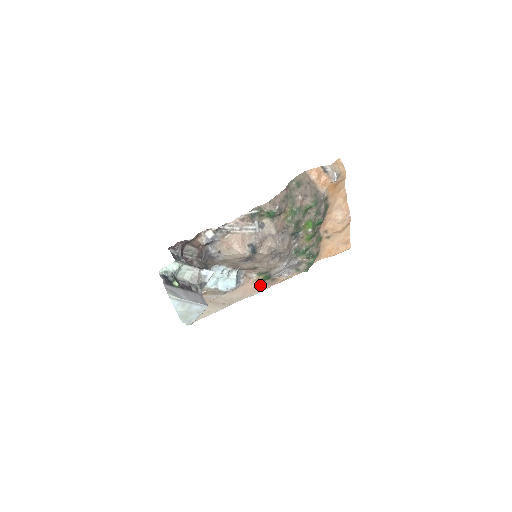
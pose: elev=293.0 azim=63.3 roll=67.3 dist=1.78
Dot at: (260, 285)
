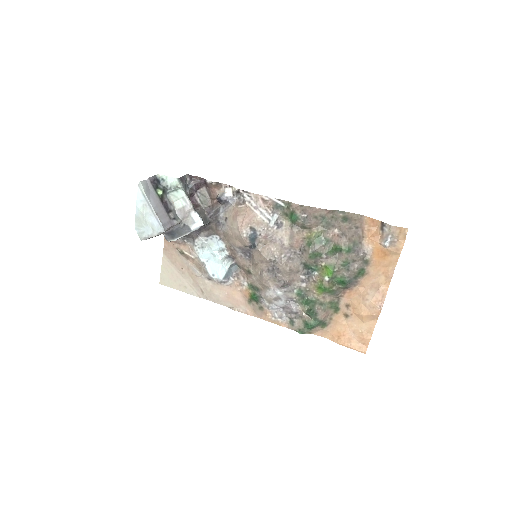
Dot at: (246, 304)
